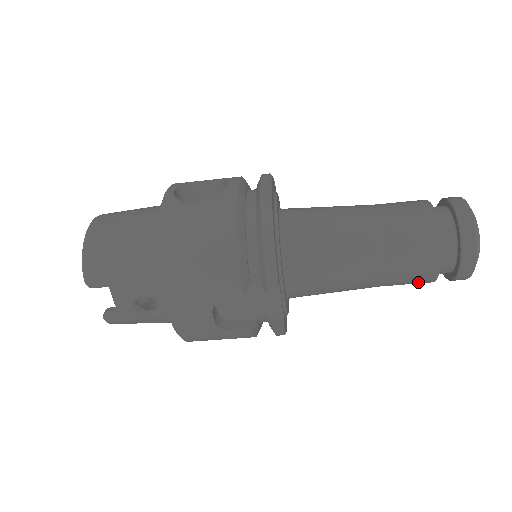
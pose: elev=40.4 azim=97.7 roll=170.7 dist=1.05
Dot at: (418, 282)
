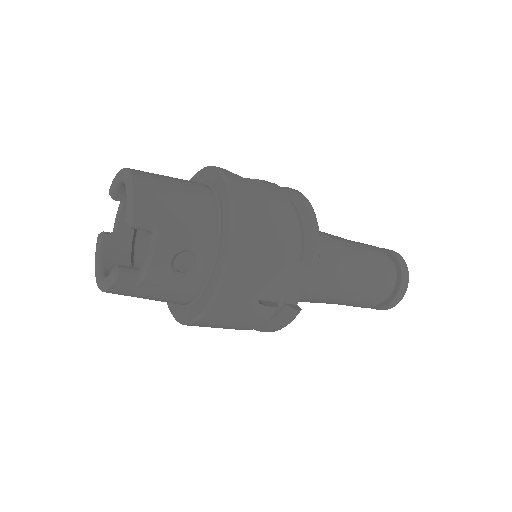
Dot at: (369, 302)
